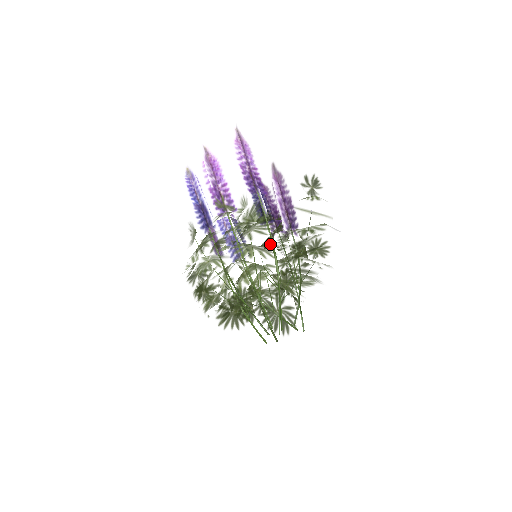
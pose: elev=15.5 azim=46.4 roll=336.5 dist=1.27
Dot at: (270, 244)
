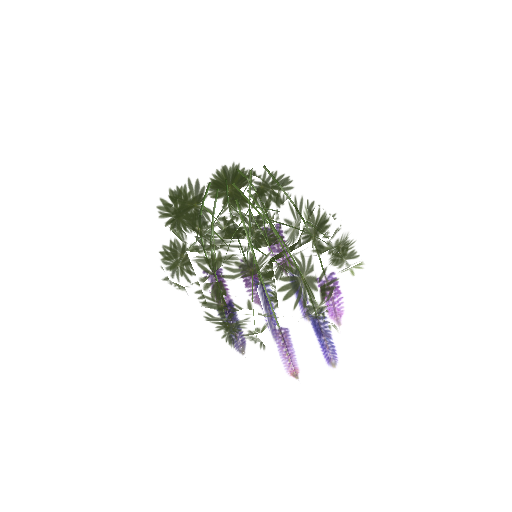
Dot at: occluded
